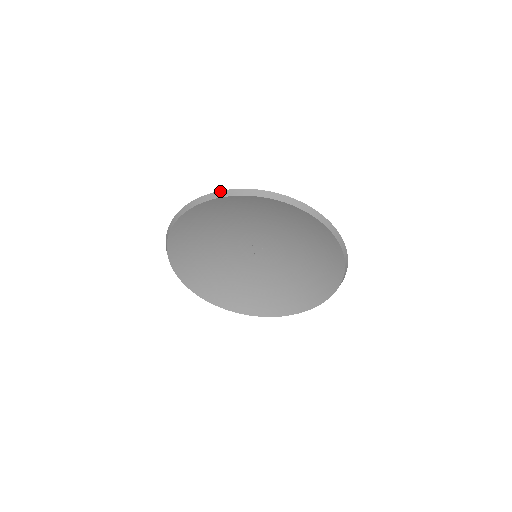
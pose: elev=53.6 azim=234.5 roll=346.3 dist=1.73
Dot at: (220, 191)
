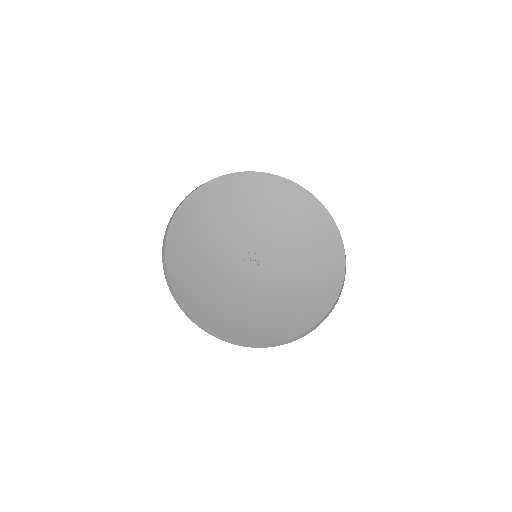
Dot at: occluded
